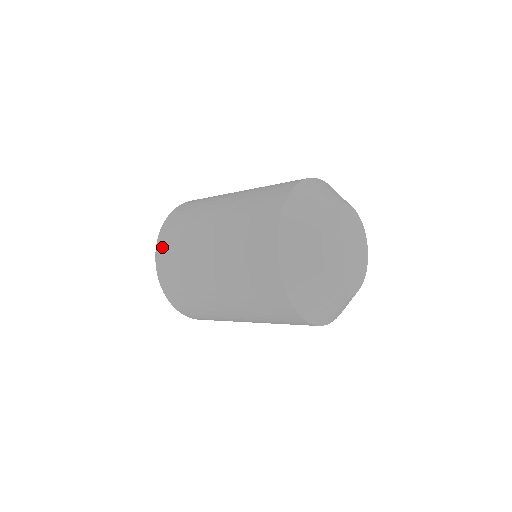
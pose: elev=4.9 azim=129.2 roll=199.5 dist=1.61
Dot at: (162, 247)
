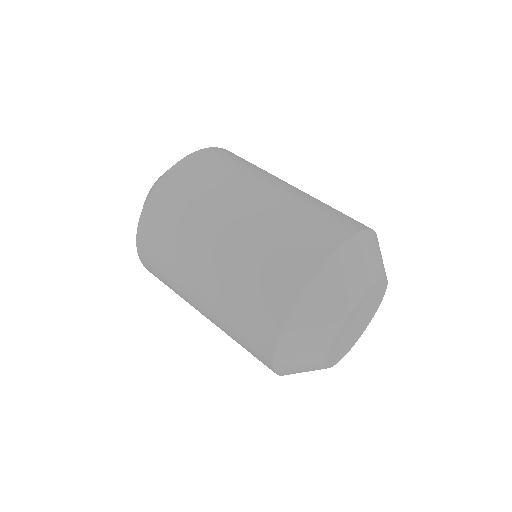
Dot at: occluded
